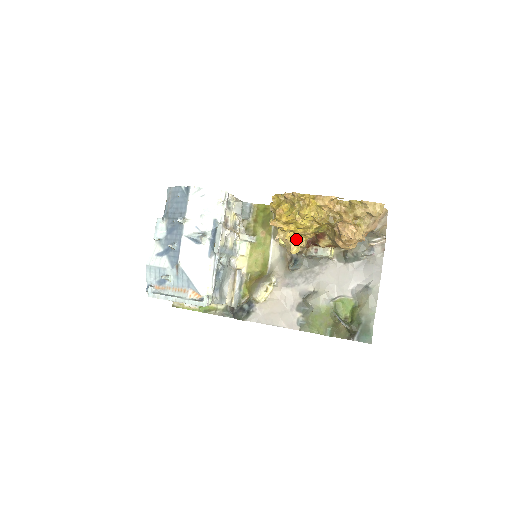
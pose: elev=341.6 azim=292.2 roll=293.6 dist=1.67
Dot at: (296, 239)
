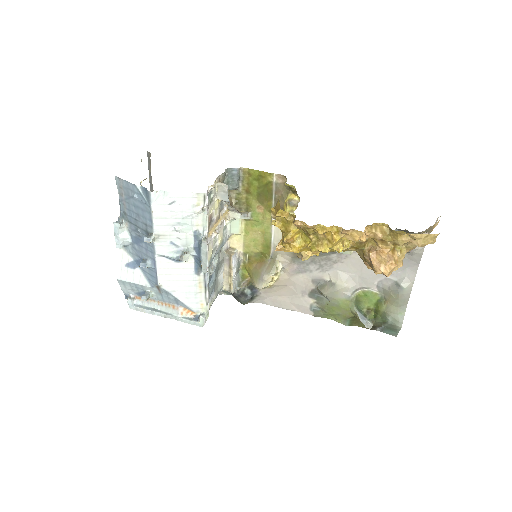
Dot at: occluded
